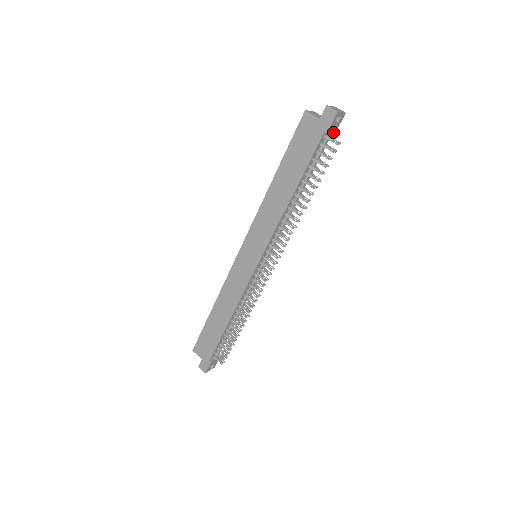
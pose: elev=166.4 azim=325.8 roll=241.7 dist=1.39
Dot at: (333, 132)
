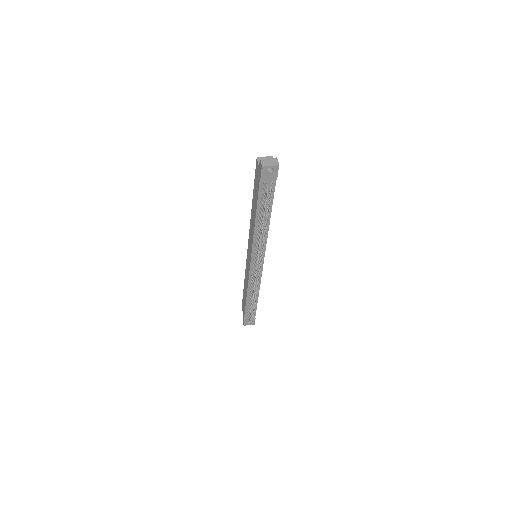
Dot at: (272, 179)
